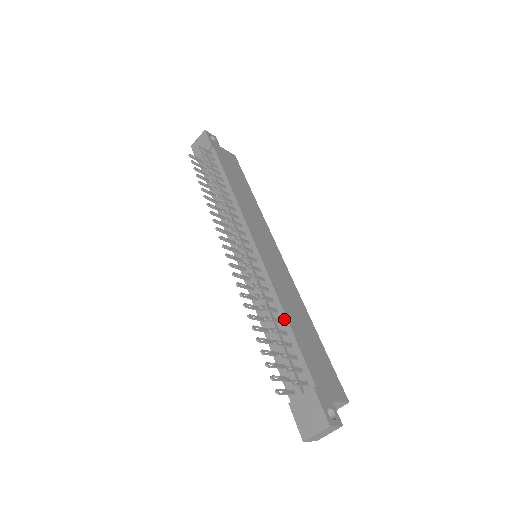
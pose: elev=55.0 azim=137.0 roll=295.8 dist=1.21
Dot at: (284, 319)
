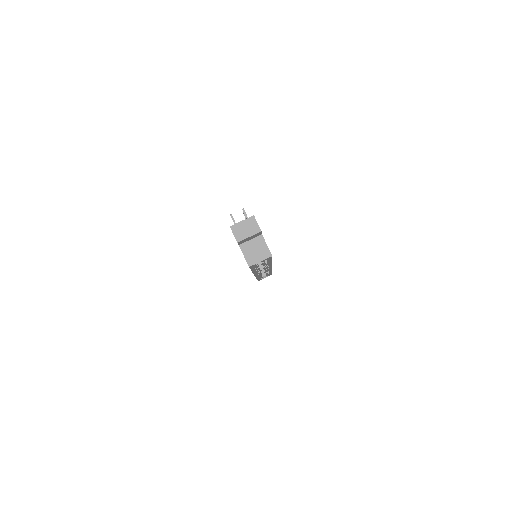
Dot at: occluded
